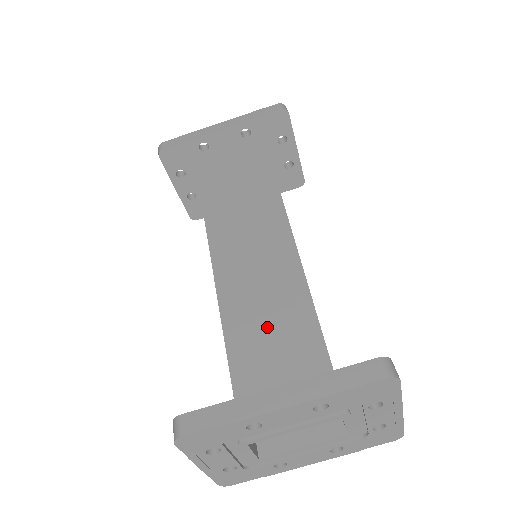
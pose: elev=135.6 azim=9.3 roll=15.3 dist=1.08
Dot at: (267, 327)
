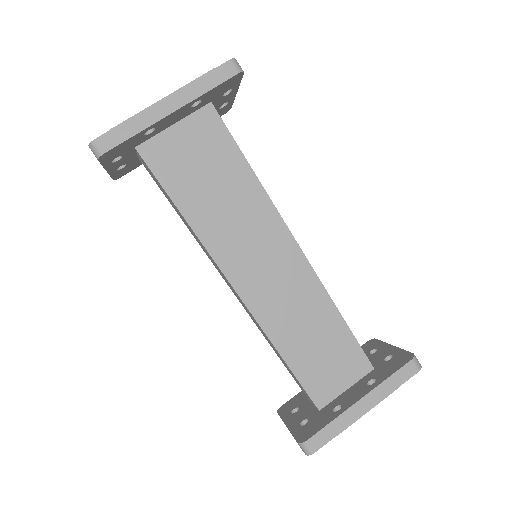
Dot at: (310, 337)
